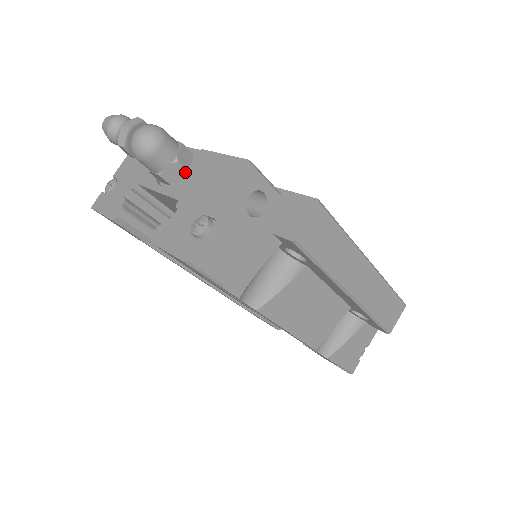
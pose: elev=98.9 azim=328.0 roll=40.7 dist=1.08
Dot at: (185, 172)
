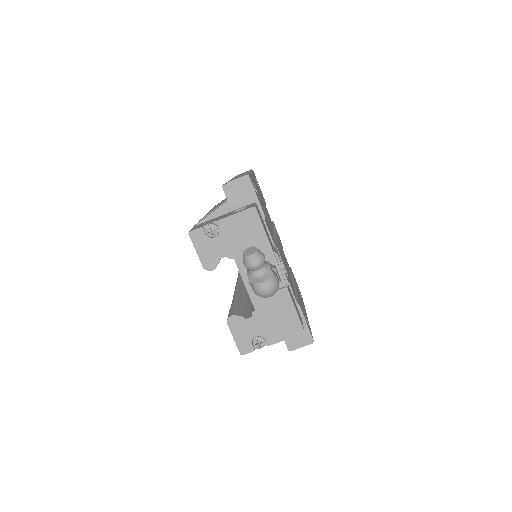
Dot at: occluded
